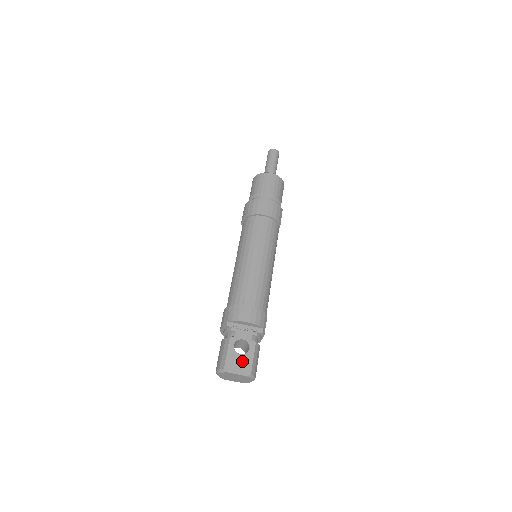
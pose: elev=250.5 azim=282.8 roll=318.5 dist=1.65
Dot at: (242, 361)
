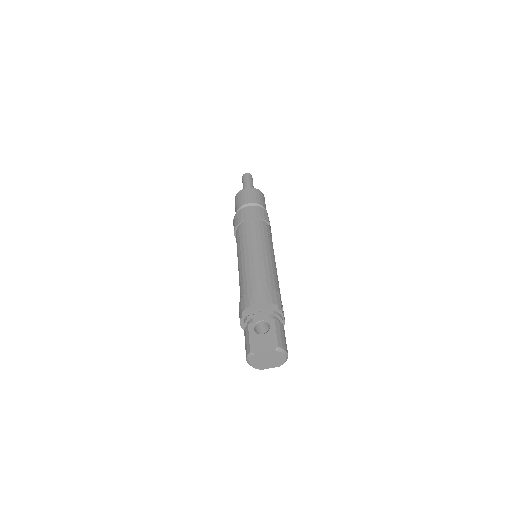
Dot at: (266, 339)
